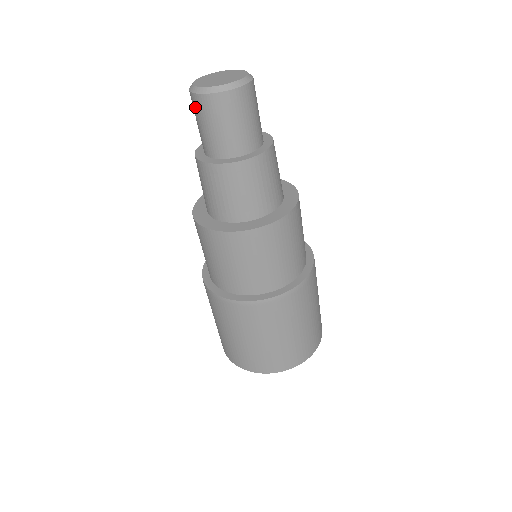
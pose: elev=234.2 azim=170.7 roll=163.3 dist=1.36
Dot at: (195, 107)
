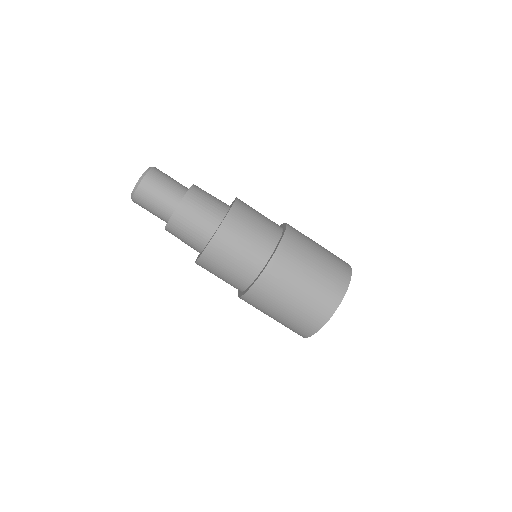
Dot at: (143, 196)
